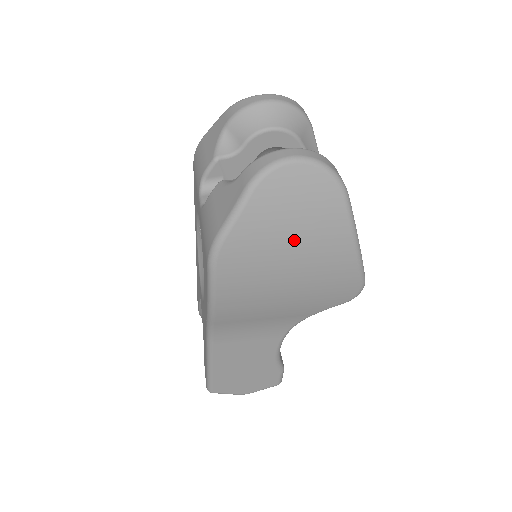
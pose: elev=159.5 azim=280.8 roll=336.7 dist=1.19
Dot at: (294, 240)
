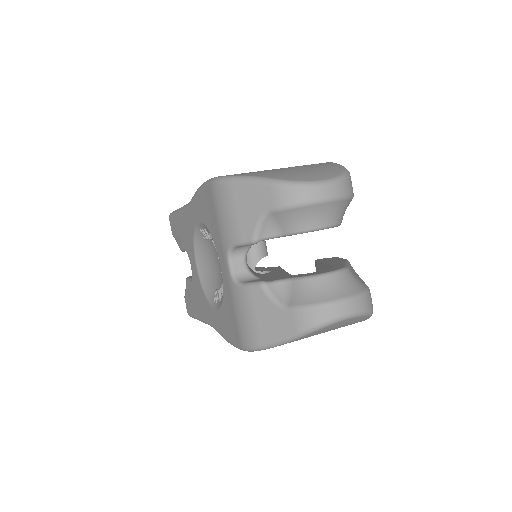
Dot at: occluded
